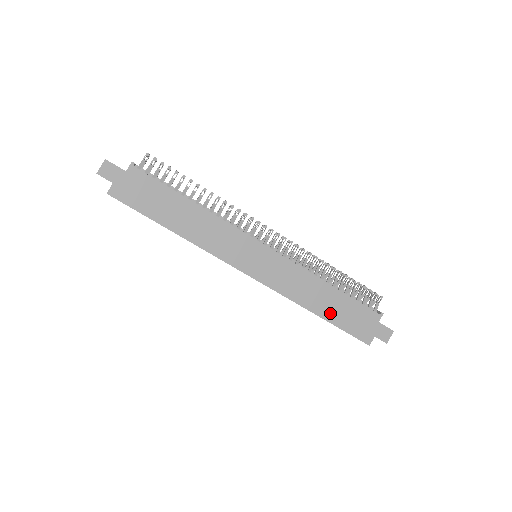
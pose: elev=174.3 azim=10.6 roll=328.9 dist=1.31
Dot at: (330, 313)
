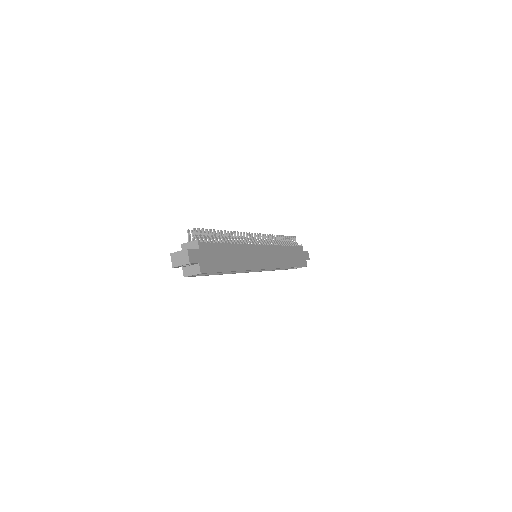
Dot at: (293, 262)
